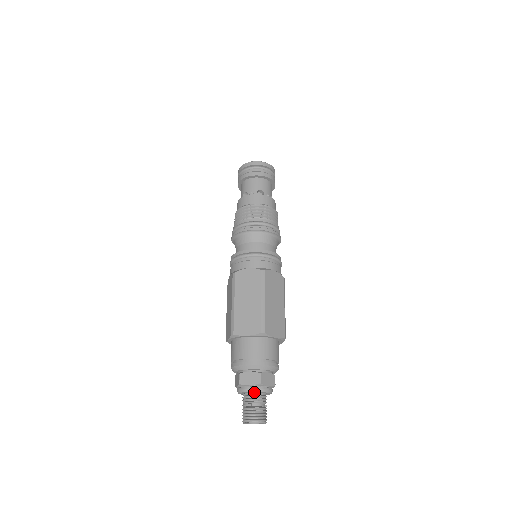
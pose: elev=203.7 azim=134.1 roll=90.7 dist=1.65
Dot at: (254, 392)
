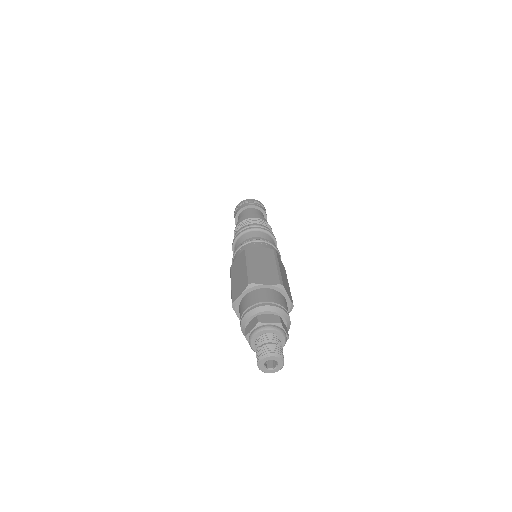
Dot at: (259, 336)
